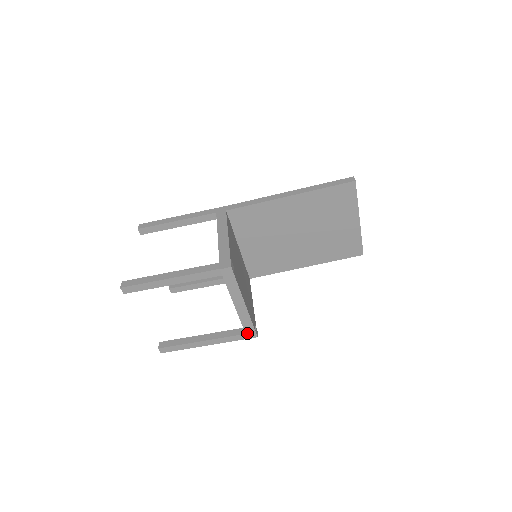
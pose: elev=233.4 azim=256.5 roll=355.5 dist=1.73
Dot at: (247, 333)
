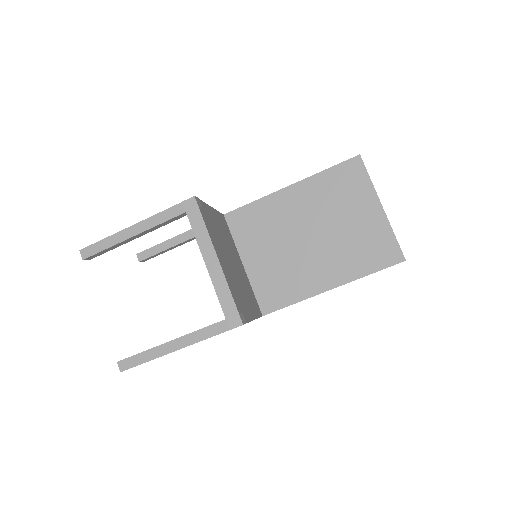
Dot at: (227, 316)
